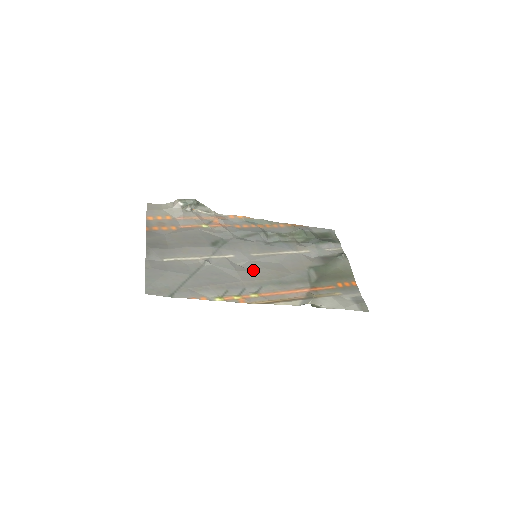
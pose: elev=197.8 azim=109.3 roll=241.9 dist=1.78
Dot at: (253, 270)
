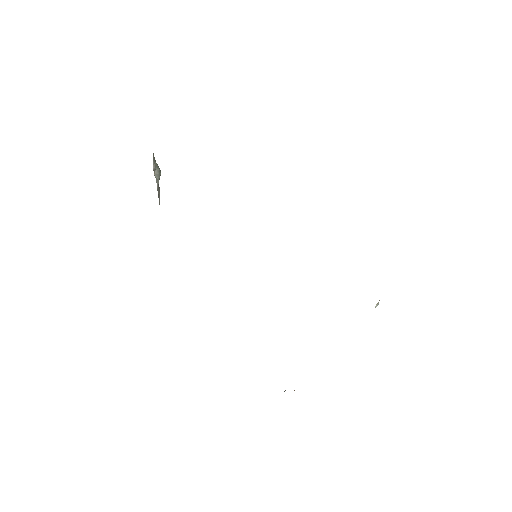
Dot at: occluded
